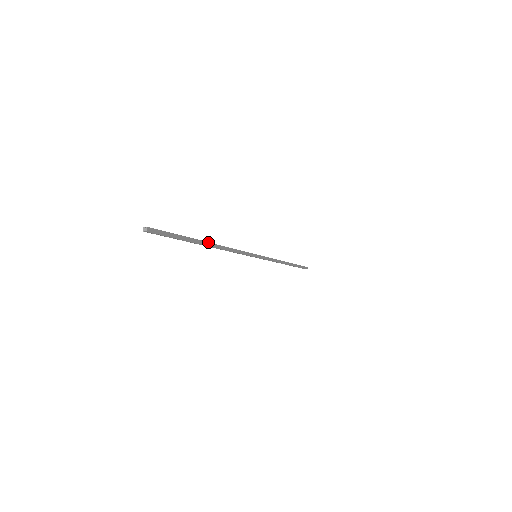
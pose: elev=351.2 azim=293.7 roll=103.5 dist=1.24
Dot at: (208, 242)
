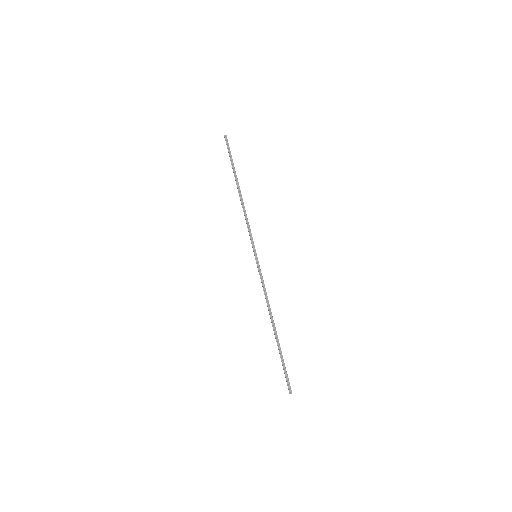
Dot at: (276, 331)
